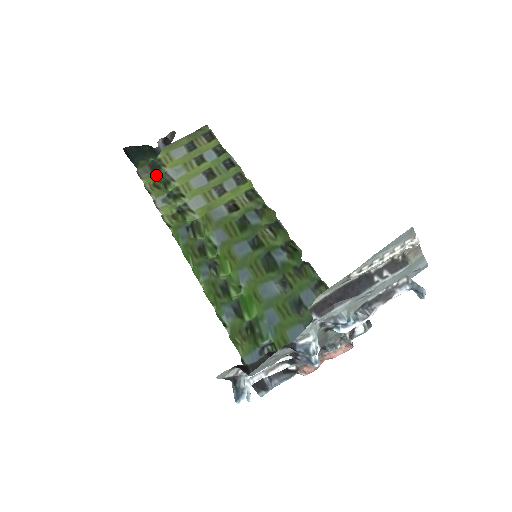
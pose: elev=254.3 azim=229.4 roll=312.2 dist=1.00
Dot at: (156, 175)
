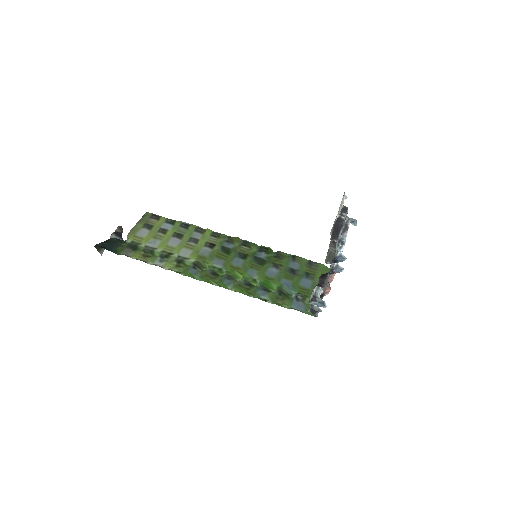
Dot at: (139, 251)
